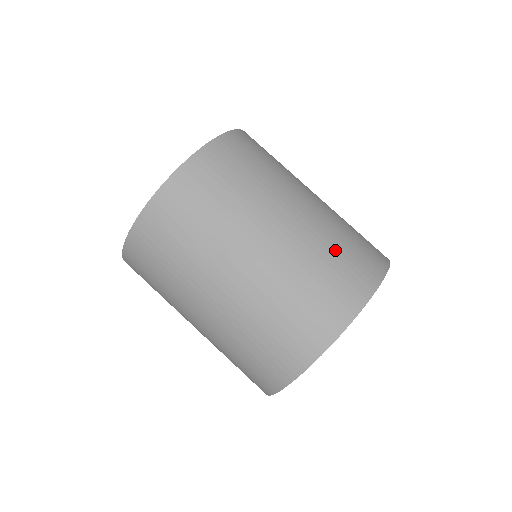
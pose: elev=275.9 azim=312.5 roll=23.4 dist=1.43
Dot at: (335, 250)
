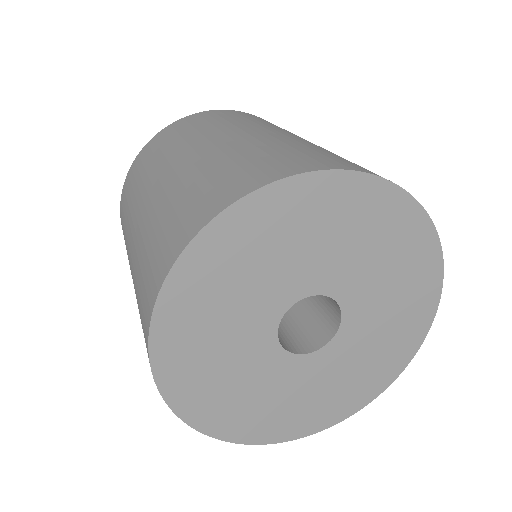
Dot at: occluded
